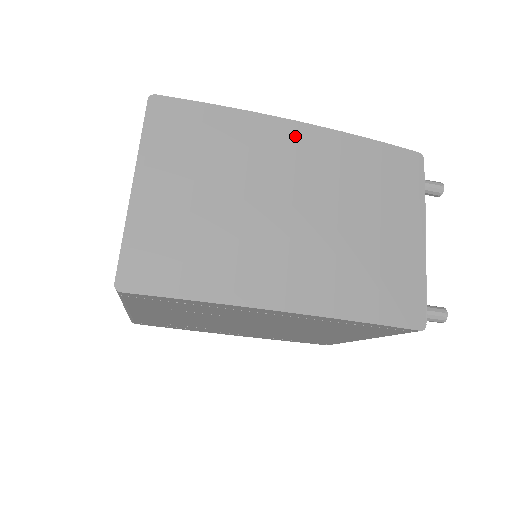
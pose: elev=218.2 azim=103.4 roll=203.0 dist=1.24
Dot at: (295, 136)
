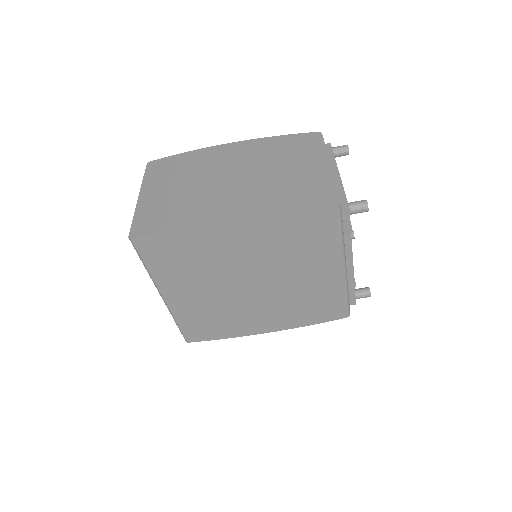
Dot at: (230, 148)
